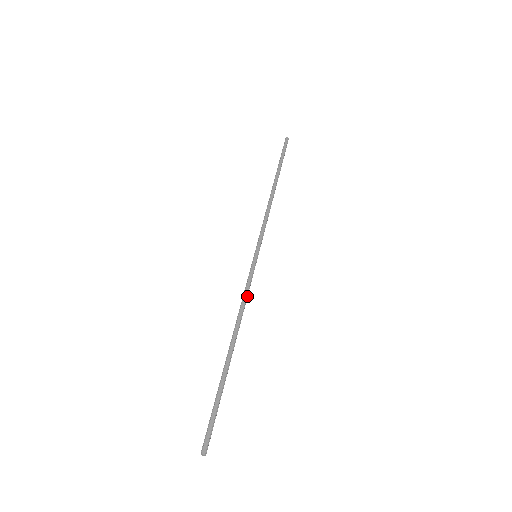
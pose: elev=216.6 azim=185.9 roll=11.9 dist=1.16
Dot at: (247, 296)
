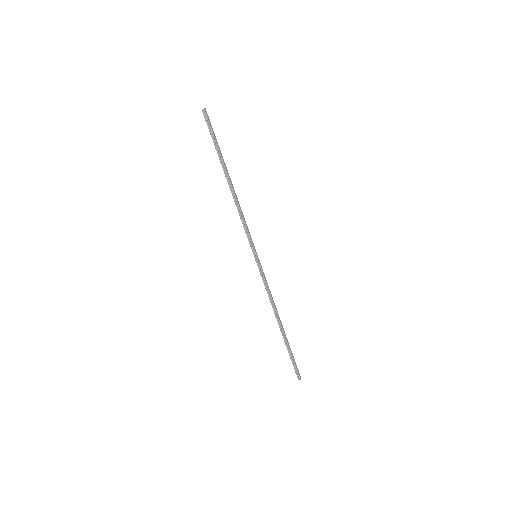
Dot at: (269, 289)
